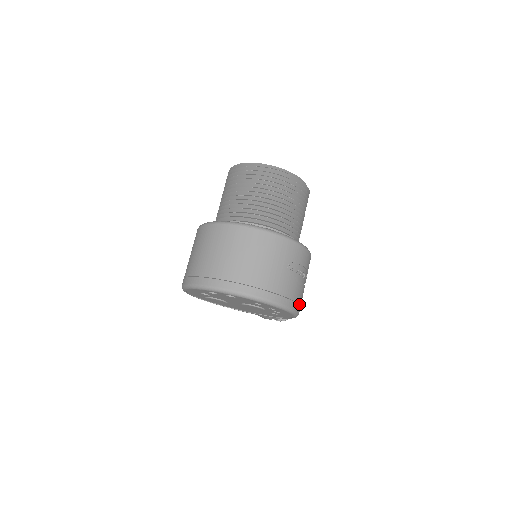
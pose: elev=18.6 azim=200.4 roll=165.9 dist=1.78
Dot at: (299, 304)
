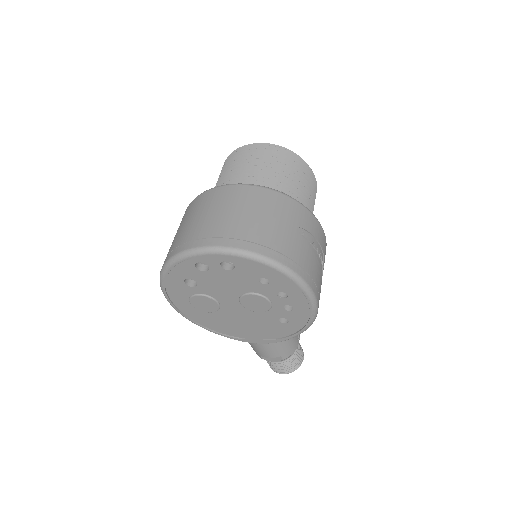
Dot at: (318, 292)
